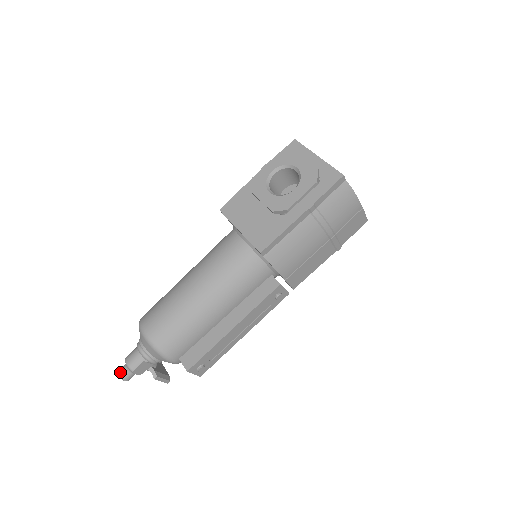
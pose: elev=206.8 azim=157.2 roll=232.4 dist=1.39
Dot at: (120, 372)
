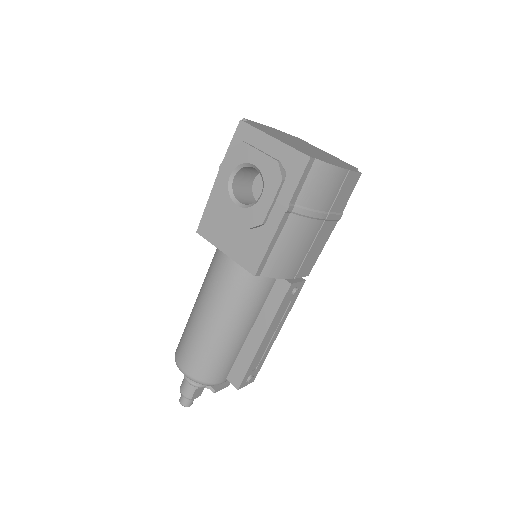
Dot at: (181, 402)
